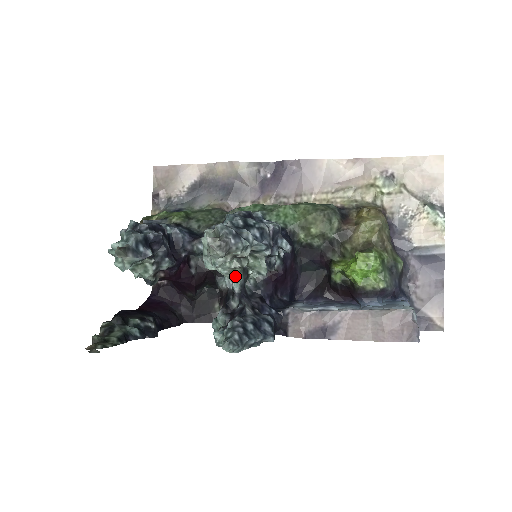
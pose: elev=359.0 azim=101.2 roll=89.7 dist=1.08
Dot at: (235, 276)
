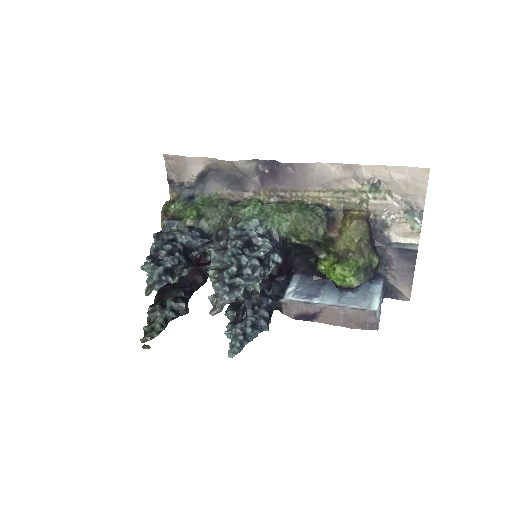
Dot at: occluded
